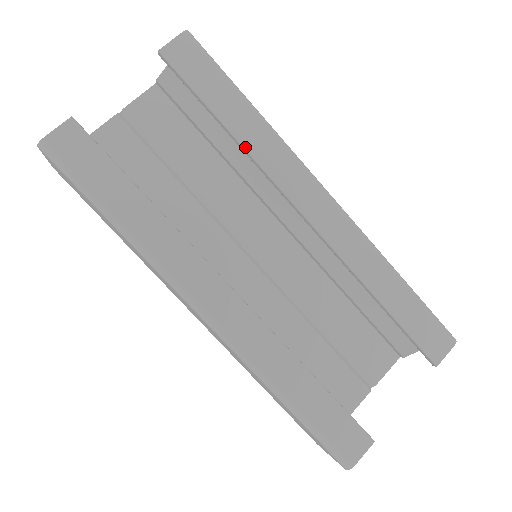
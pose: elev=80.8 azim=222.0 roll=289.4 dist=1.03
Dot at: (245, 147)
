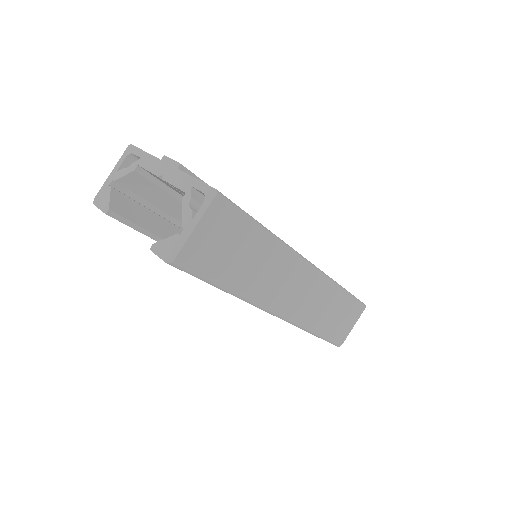
Dot at: occluded
